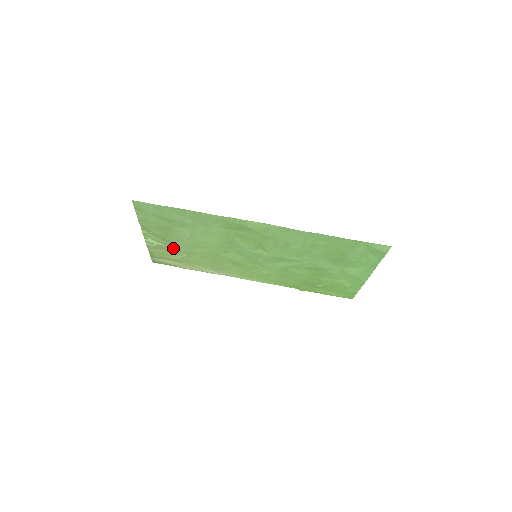
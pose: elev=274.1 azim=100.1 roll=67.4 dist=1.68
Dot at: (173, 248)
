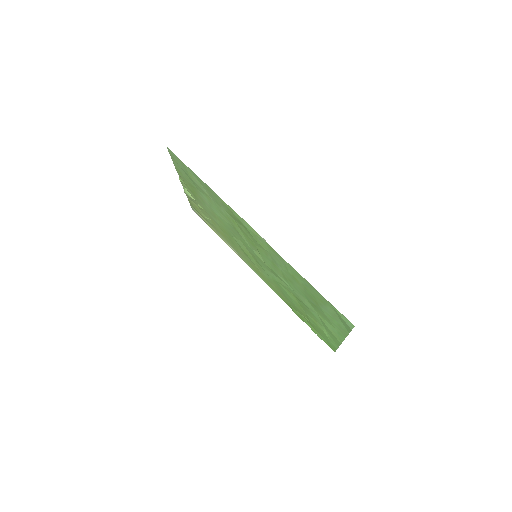
Dot at: (202, 207)
